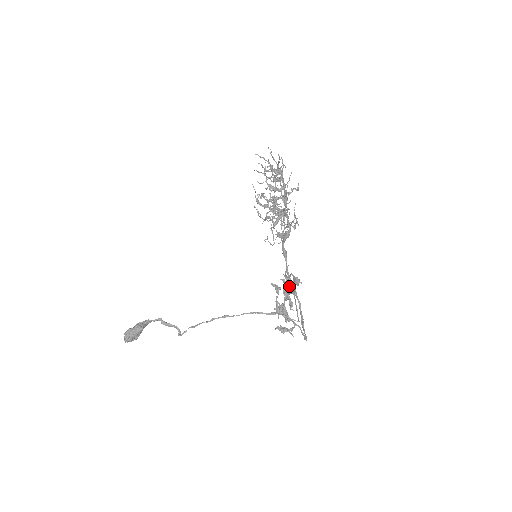
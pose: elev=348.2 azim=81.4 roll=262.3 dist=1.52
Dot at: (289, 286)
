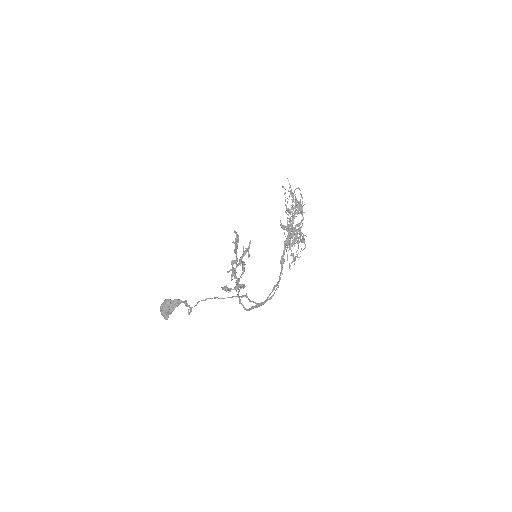
Dot at: (237, 247)
